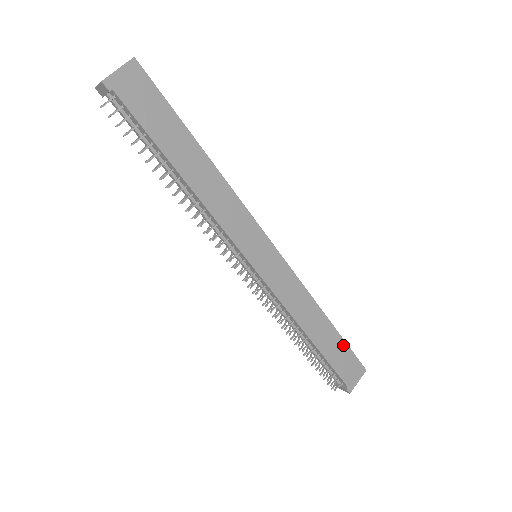
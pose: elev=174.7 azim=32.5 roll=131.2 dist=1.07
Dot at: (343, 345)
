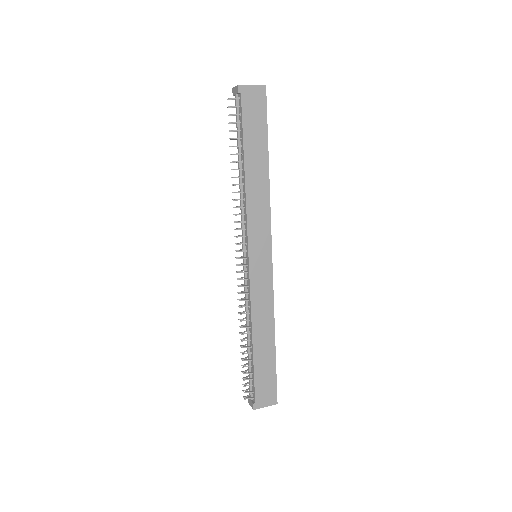
Dot at: (273, 368)
